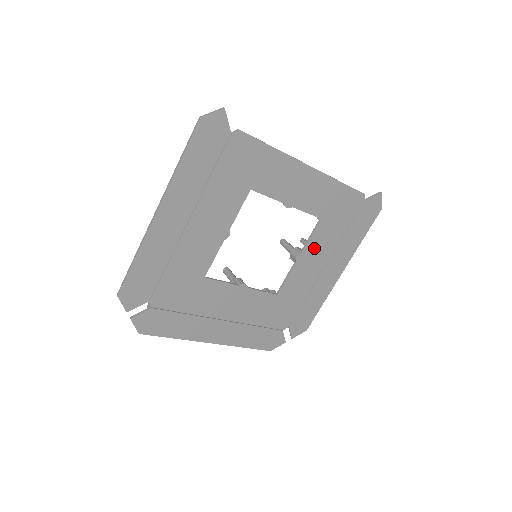
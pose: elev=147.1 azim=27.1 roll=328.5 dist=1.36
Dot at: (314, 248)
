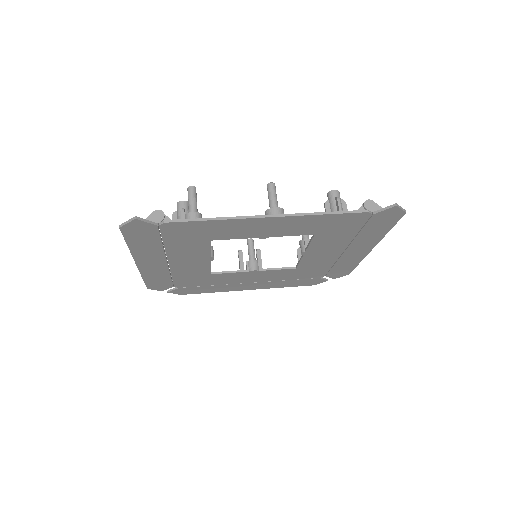
Dot at: (320, 246)
